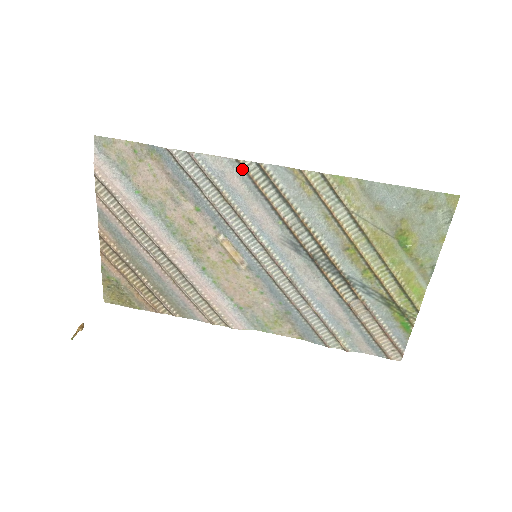
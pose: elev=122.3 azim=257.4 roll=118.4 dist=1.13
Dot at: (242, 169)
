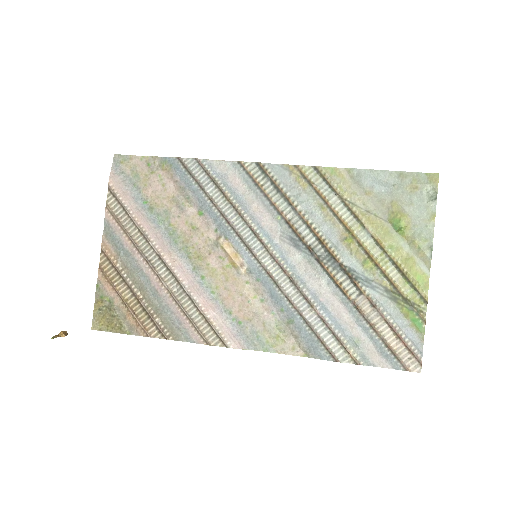
Dot at: (243, 170)
